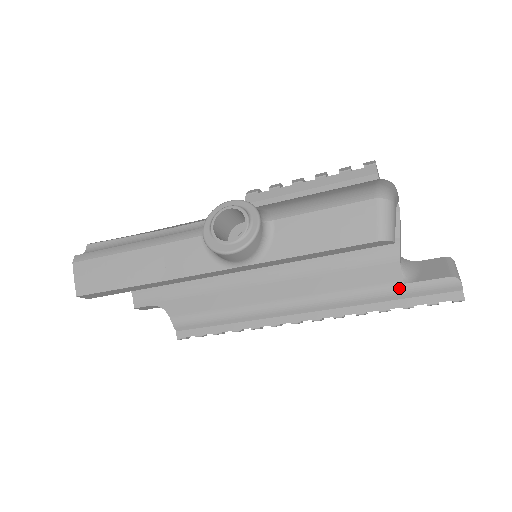
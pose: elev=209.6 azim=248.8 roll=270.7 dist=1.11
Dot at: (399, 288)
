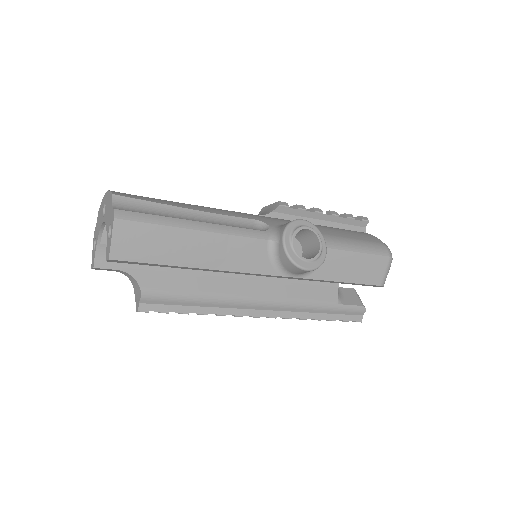
Dot at: (334, 306)
